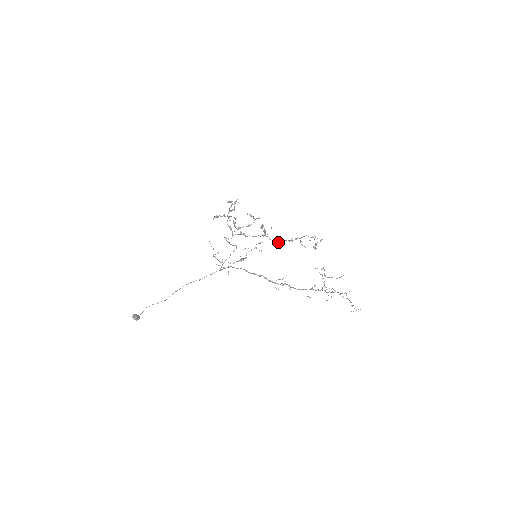
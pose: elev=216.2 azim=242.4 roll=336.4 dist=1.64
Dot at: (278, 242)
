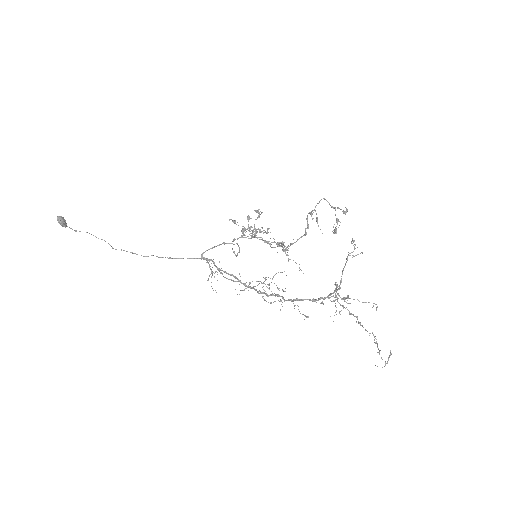
Dot at: (292, 243)
